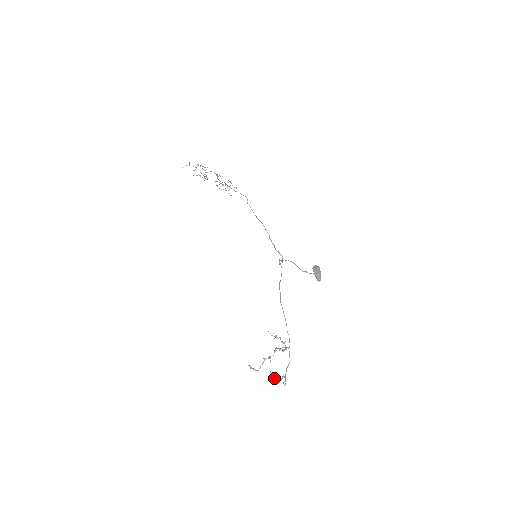
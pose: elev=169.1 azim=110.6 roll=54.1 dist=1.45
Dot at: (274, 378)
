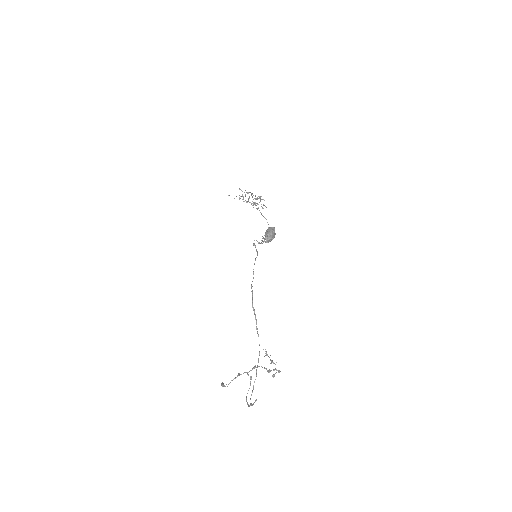
Dot at: occluded
